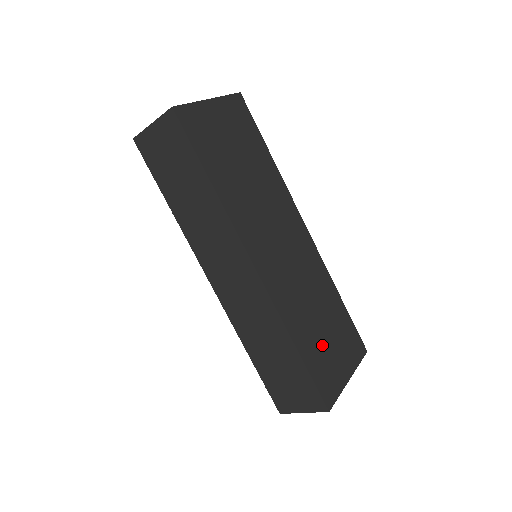
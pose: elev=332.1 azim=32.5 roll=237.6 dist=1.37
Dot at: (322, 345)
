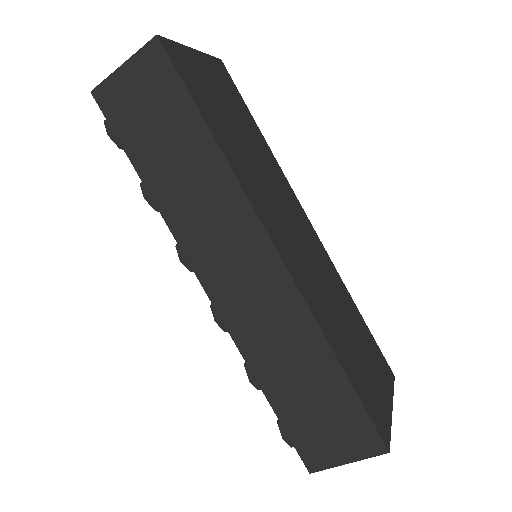
Dot at: (359, 363)
